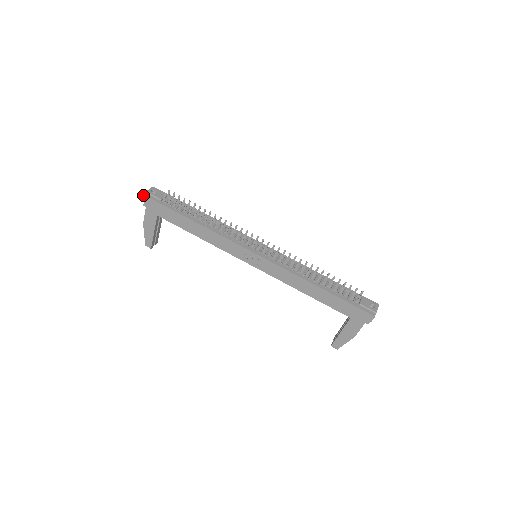
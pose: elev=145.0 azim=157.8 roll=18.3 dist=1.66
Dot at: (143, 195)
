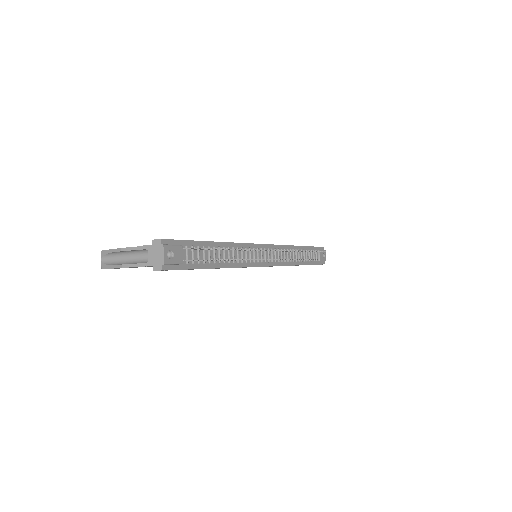
Dot at: (161, 270)
